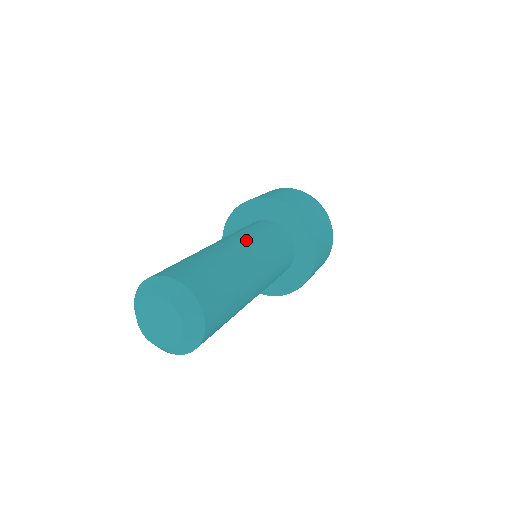
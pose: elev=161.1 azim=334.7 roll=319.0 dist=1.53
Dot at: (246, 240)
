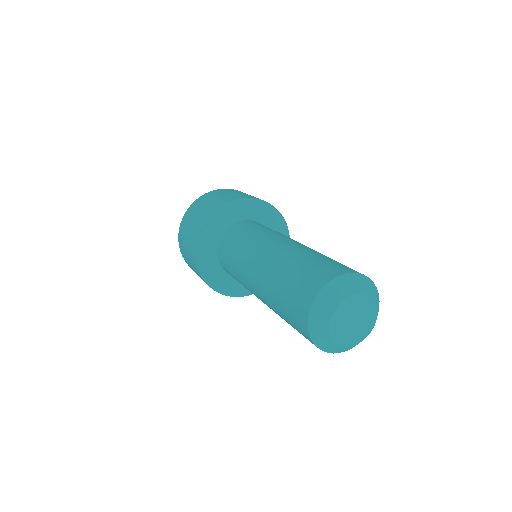
Dot at: (268, 238)
